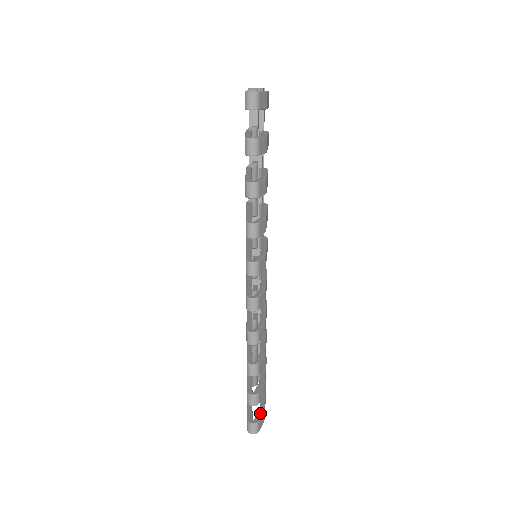
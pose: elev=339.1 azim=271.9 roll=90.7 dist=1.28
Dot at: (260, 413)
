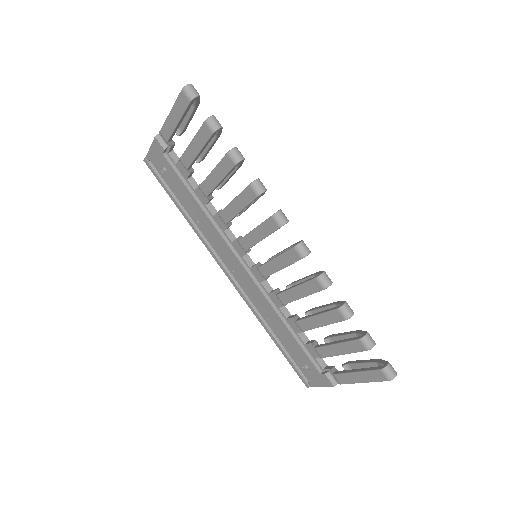
Dot at: (380, 361)
